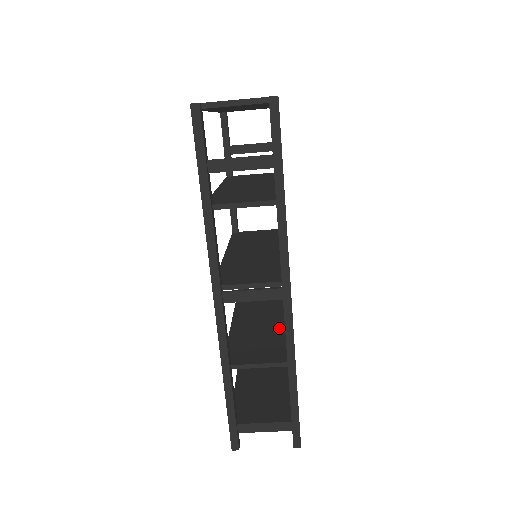
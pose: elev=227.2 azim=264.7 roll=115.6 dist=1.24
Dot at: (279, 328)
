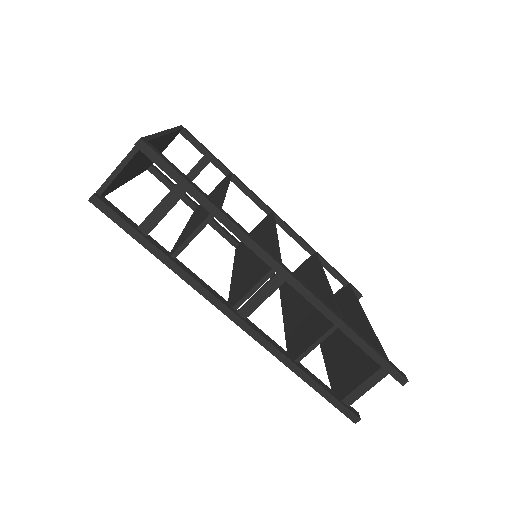
Dot at: occluded
